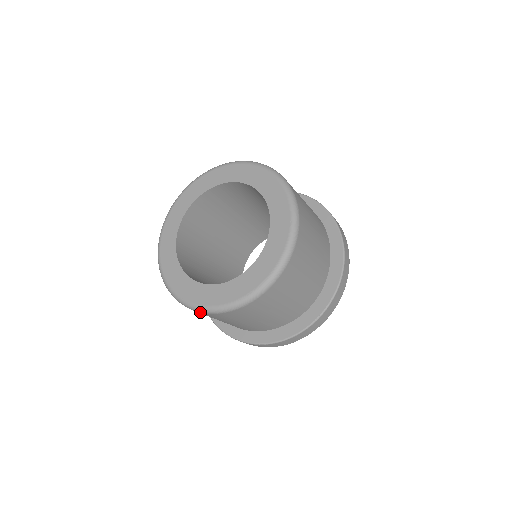
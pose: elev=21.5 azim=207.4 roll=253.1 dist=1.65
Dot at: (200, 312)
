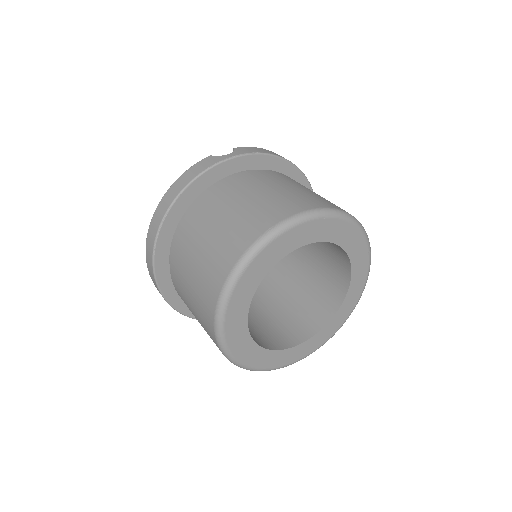
Dot at: occluded
